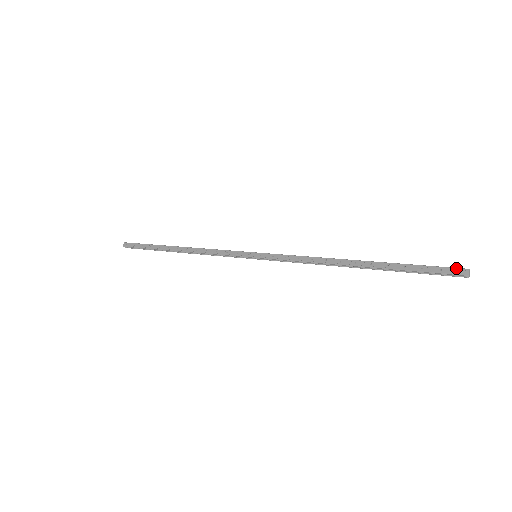
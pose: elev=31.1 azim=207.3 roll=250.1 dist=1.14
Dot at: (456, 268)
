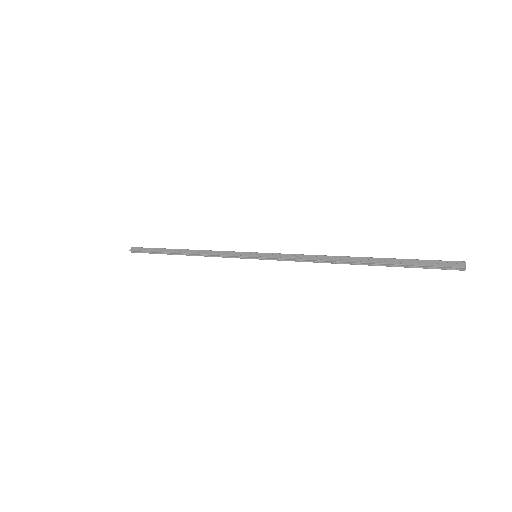
Dot at: (452, 261)
